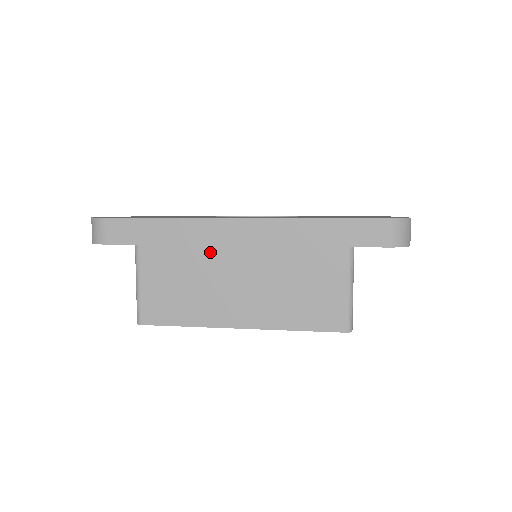
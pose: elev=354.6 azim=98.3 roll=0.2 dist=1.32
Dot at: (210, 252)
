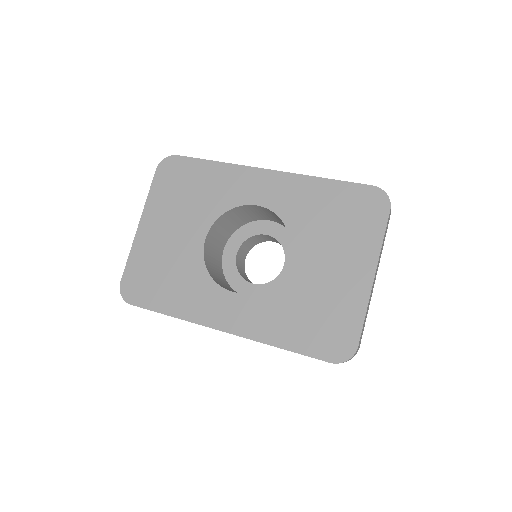
Dot at: occluded
